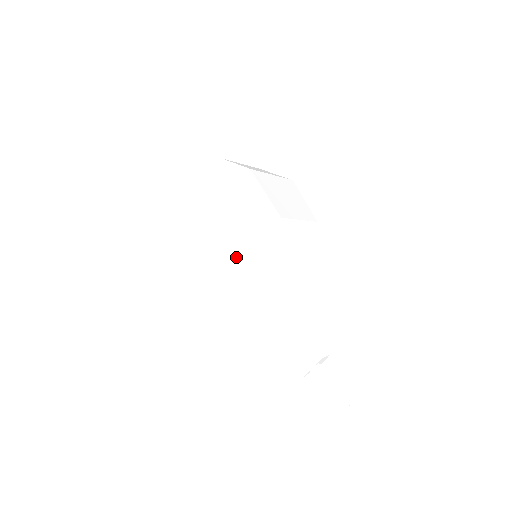
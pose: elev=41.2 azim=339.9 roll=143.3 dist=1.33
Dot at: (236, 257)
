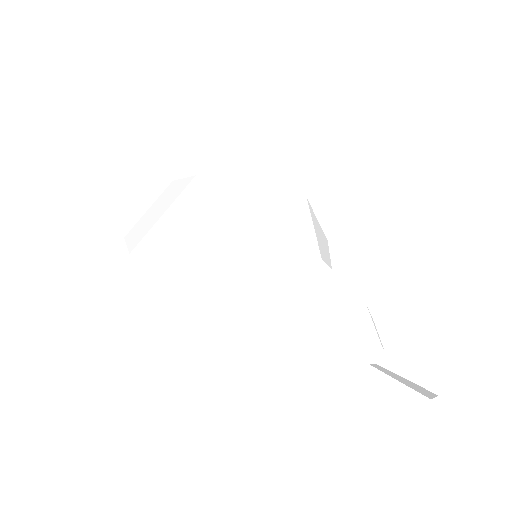
Dot at: occluded
